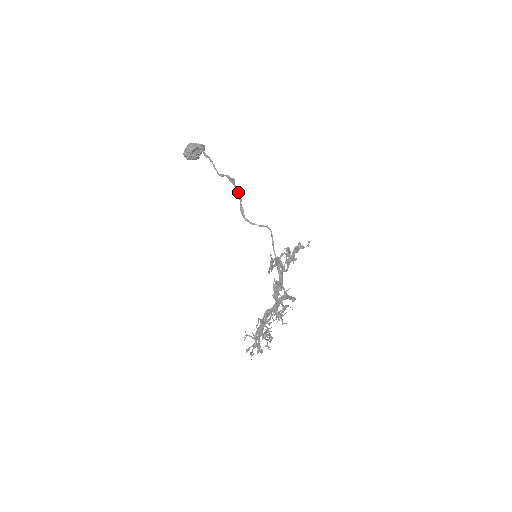
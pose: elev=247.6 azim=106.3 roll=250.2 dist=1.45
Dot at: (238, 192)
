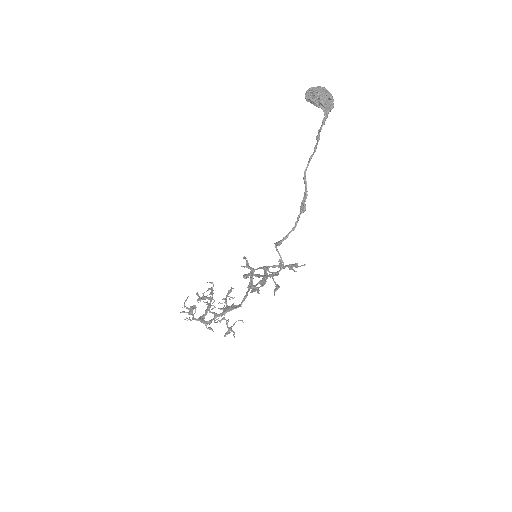
Dot at: (293, 228)
